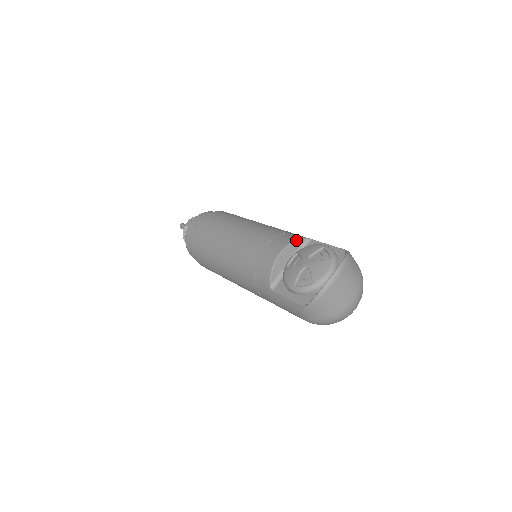
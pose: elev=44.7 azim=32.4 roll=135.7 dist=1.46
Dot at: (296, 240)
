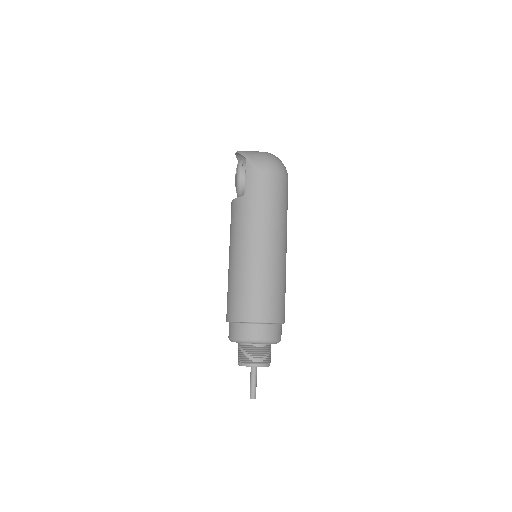
Dot at: occluded
